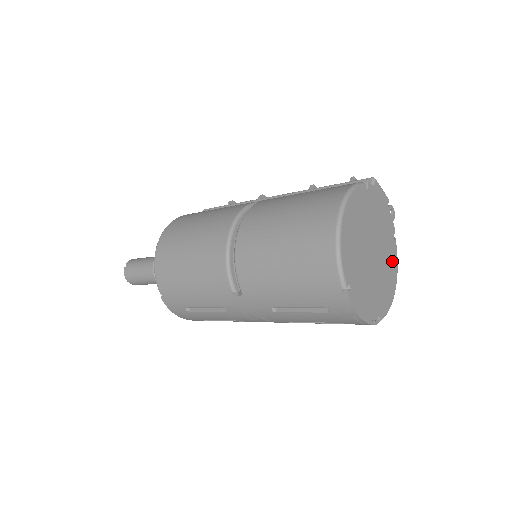
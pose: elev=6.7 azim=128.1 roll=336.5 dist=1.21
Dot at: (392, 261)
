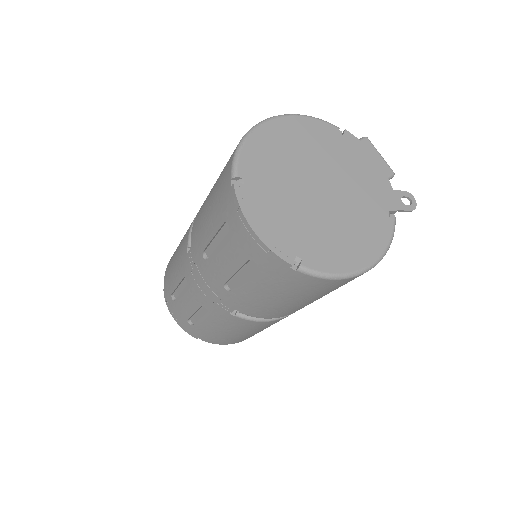
Dot at: (372, 232)
